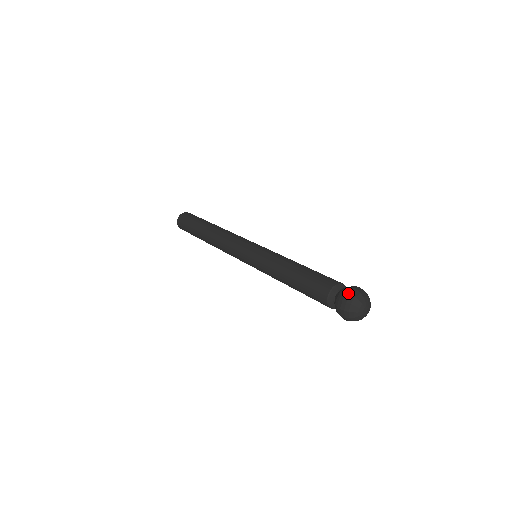
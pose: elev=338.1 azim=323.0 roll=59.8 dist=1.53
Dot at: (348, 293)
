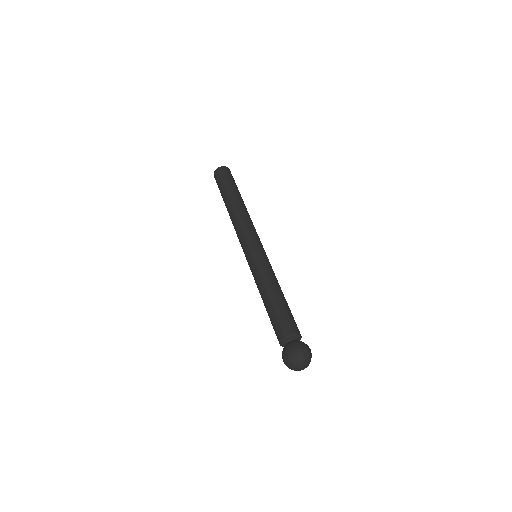
Dot at: (293, 351)
